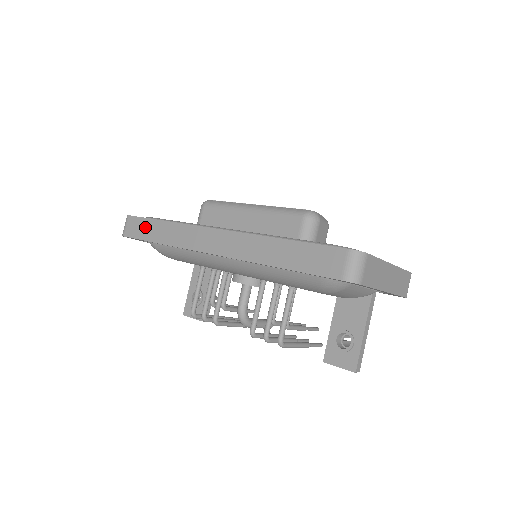
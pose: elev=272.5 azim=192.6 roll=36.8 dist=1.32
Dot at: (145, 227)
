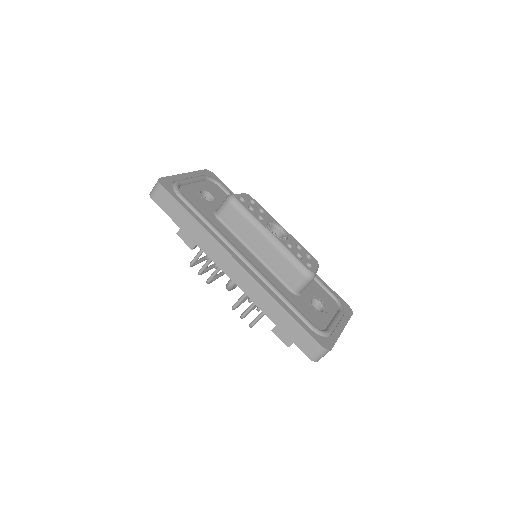
Dot at: (176, 210)
